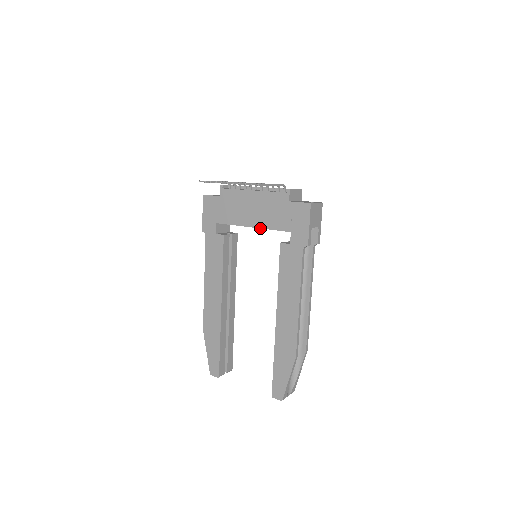
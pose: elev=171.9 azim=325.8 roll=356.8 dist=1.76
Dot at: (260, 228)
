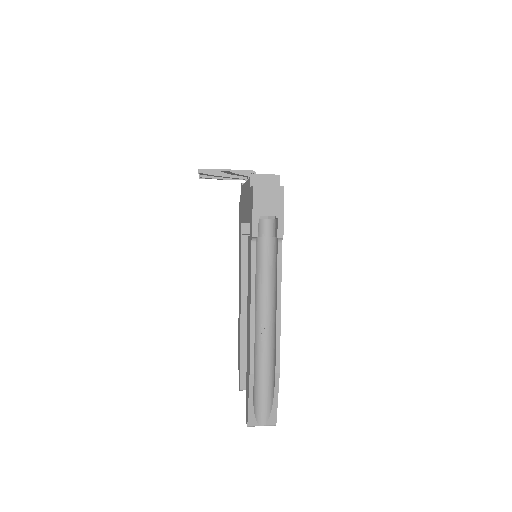
Dot at: occluded
